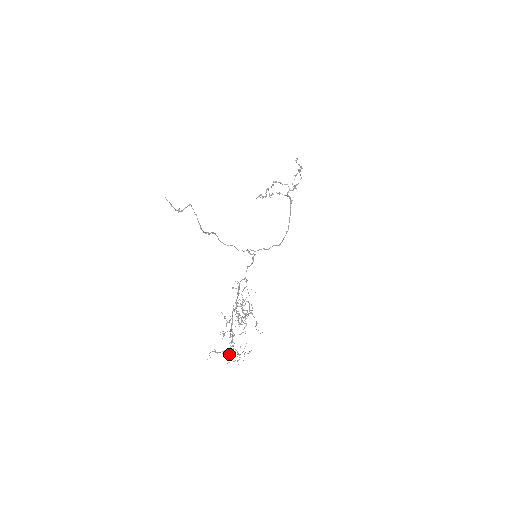
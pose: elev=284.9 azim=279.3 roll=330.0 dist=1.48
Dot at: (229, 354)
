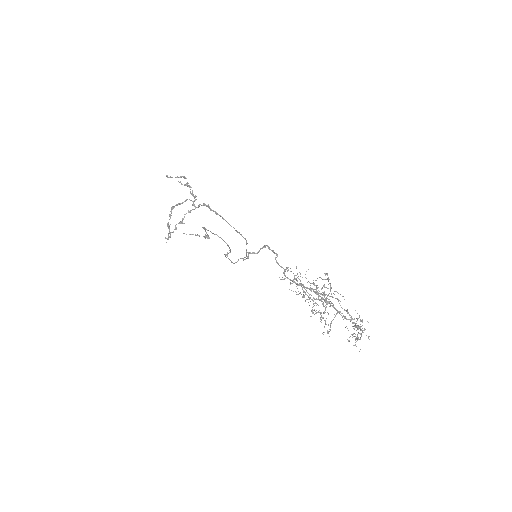
Dot at: (358, 333)
